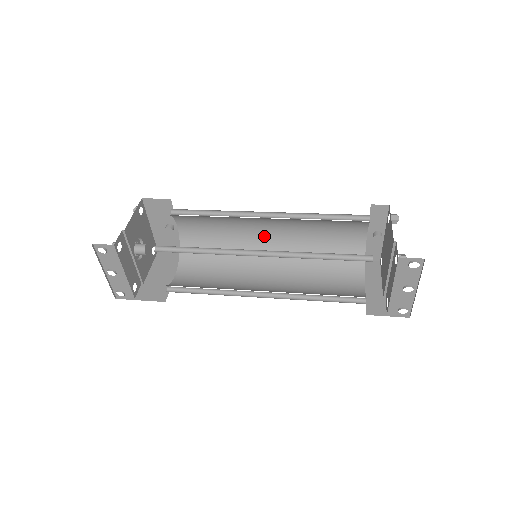
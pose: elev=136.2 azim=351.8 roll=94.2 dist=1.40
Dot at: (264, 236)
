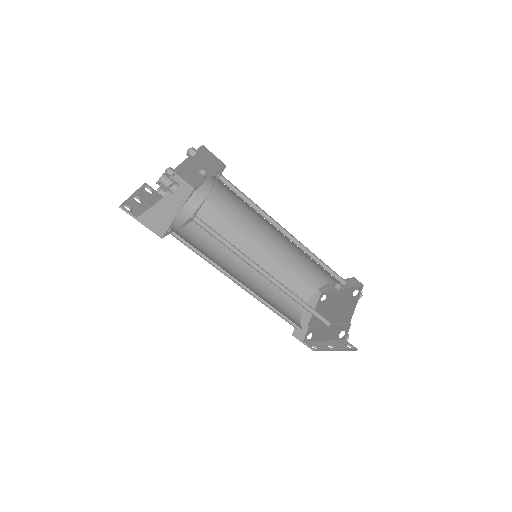
Dot at: (268, 233)
